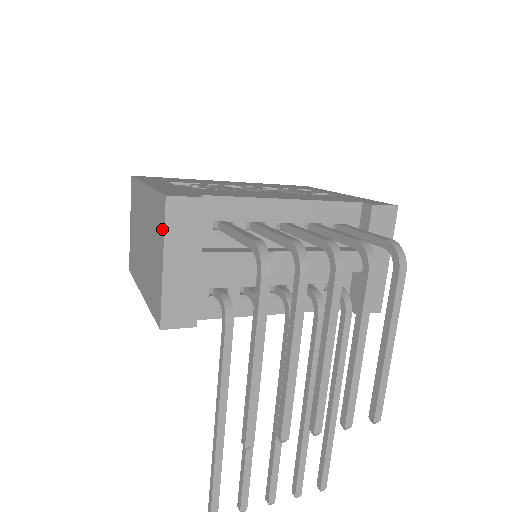
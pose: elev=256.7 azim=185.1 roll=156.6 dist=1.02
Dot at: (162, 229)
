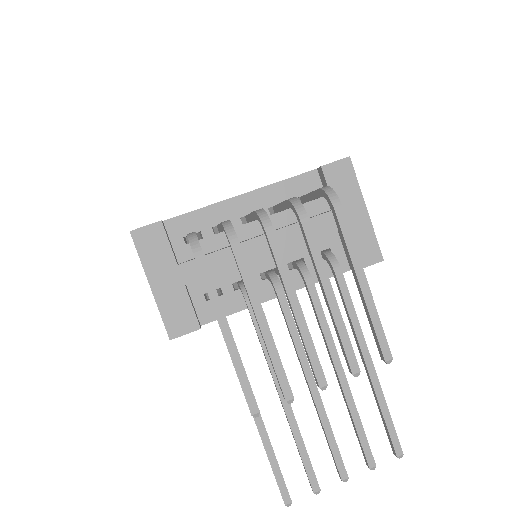
Dot at: (140, 258)
